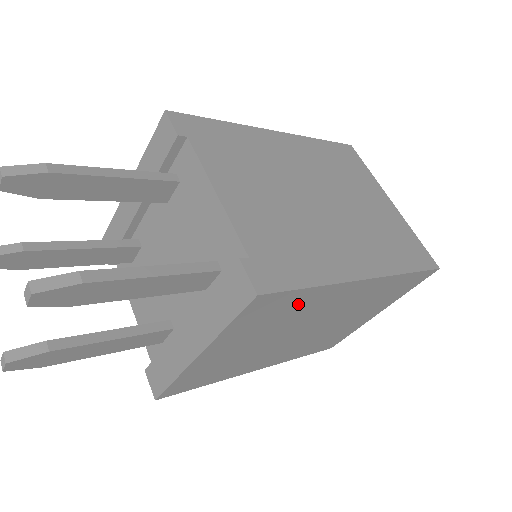
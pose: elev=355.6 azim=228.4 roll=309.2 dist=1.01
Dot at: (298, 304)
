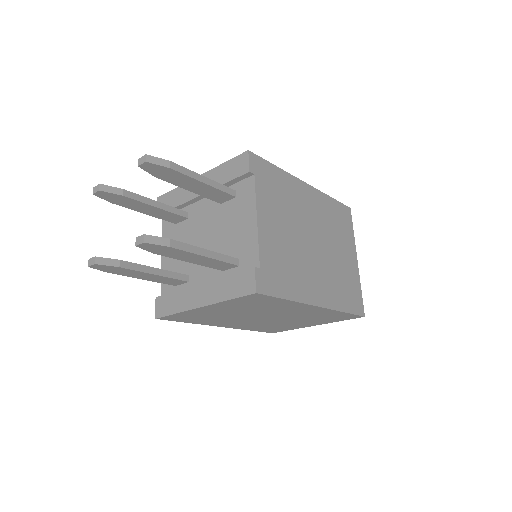
Dot at: (272, 304)
